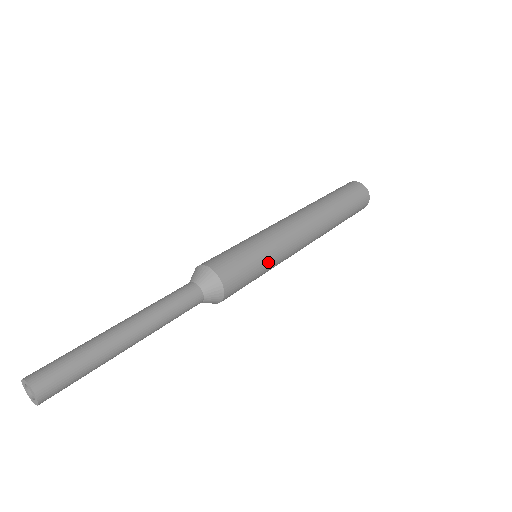
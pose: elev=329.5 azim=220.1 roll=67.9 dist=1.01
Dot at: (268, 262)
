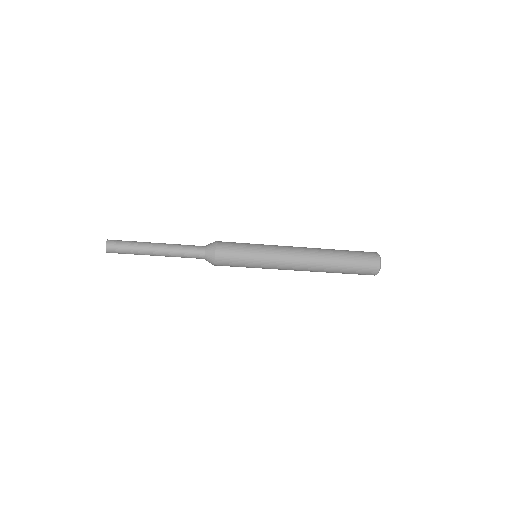
Dot at: (255, 255)
